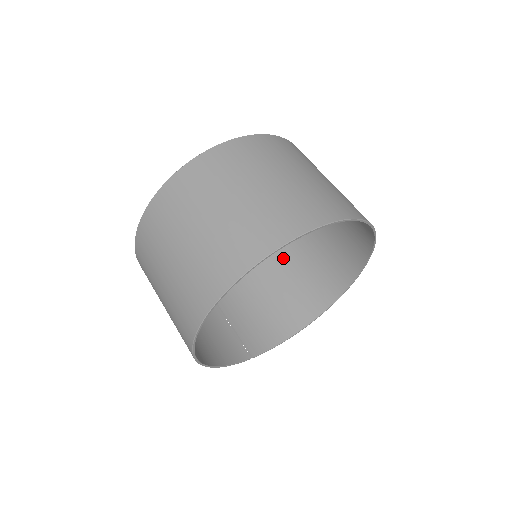
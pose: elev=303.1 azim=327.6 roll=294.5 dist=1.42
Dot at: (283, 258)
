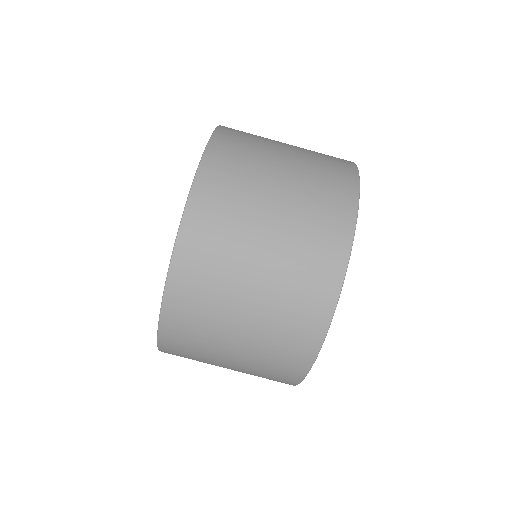
Dot at: occluded
